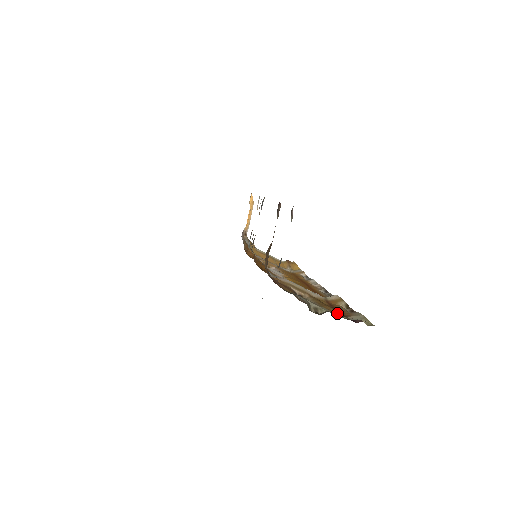
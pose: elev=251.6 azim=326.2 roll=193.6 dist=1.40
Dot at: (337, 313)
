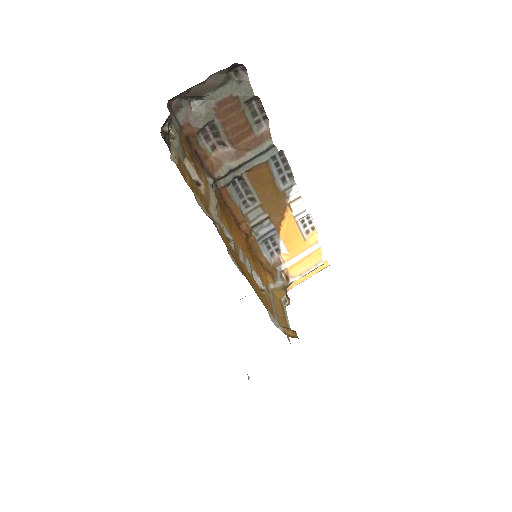
Dot at: (184, 179)
